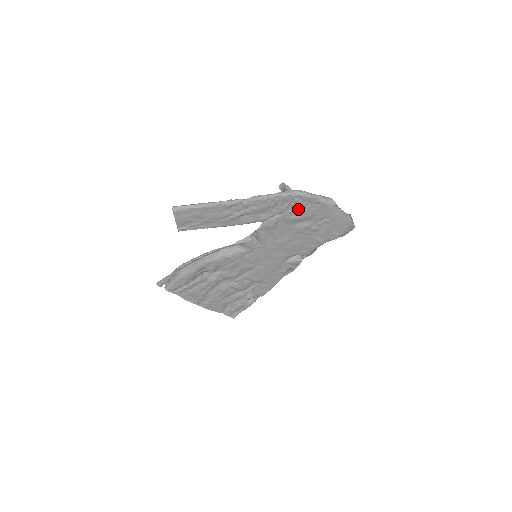
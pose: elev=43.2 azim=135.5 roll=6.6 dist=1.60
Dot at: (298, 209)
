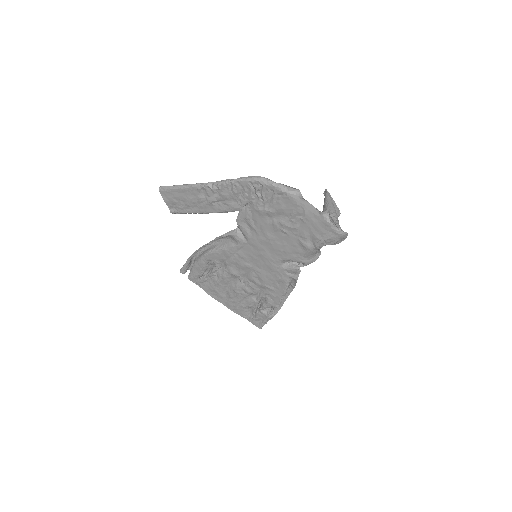
Dot at: (264, 199)
